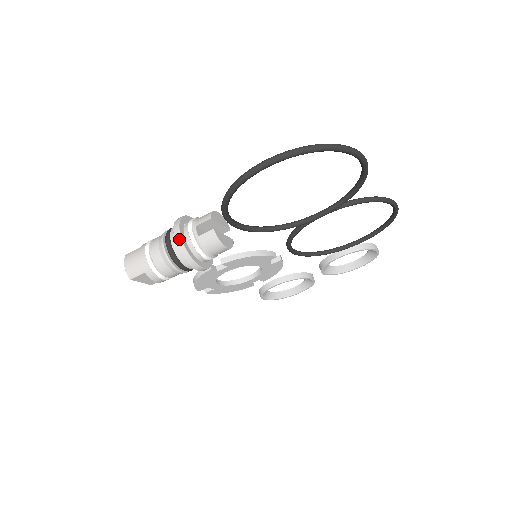
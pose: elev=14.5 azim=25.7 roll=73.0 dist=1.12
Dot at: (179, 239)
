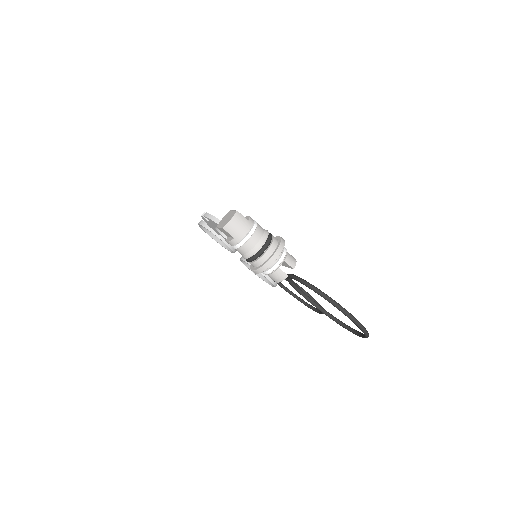
Dot at: (274, 260)
